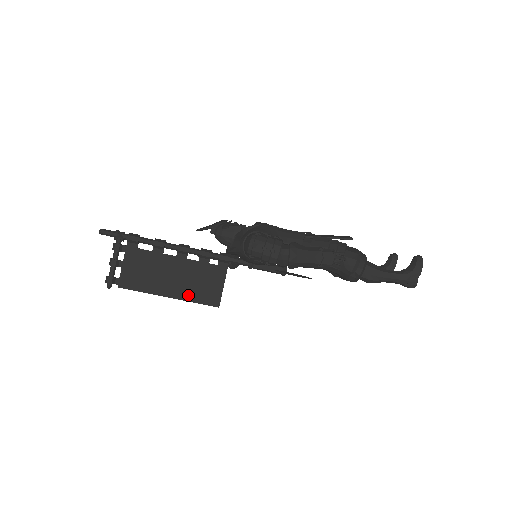
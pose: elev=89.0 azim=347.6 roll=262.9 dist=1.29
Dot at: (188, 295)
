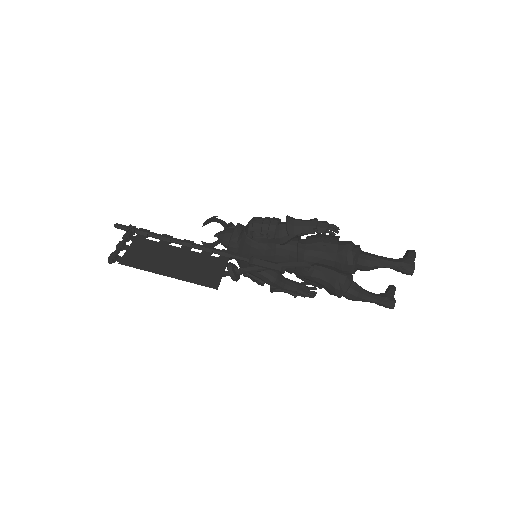
Dot at: (187, 276)
